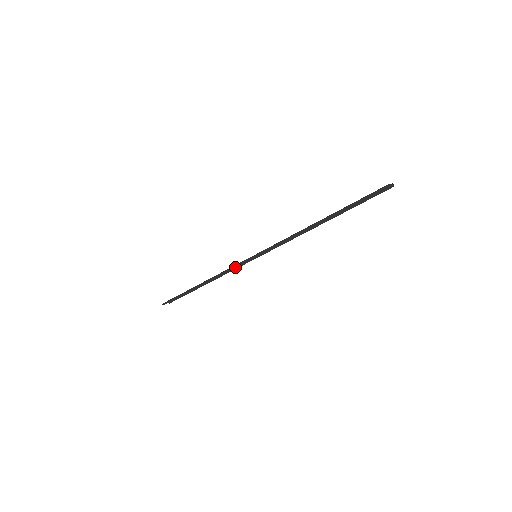
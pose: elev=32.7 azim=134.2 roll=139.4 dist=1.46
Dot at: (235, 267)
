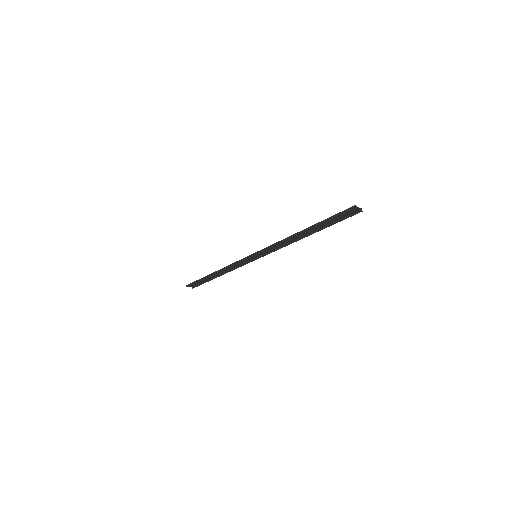
Dot at: (240, 262)
